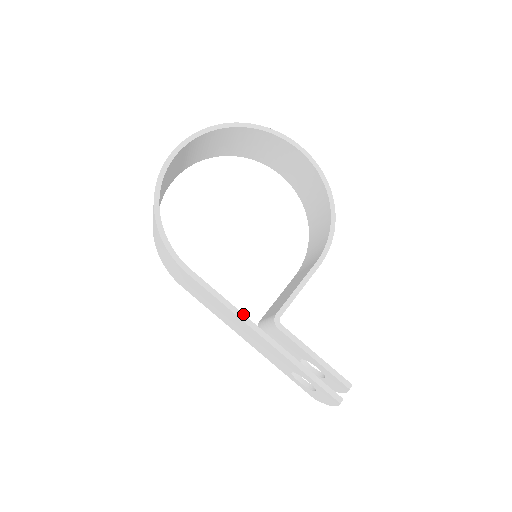
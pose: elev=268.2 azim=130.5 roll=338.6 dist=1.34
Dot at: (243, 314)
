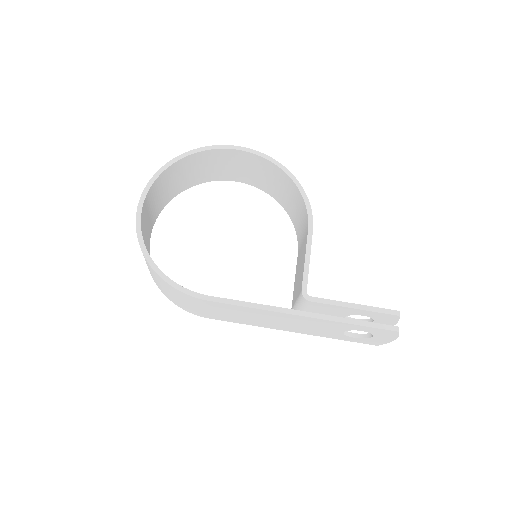
Dot at: (274, 307)
